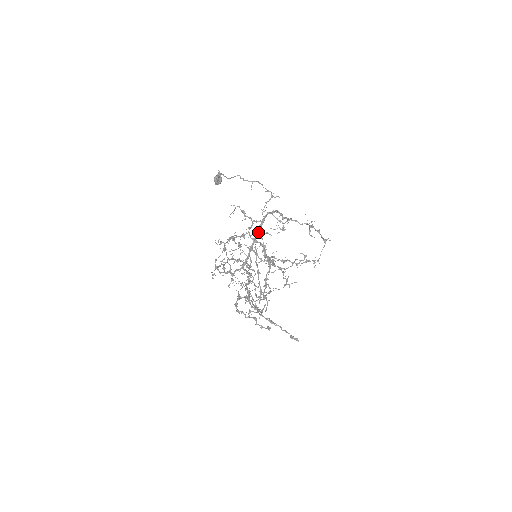
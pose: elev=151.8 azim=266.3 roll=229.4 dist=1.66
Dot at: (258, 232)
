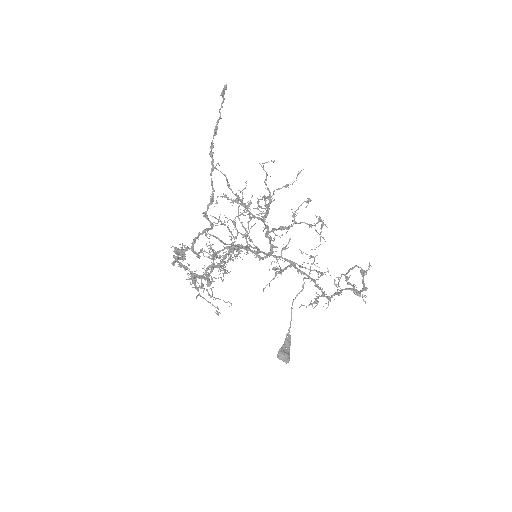
Dot at: (279, 257)
